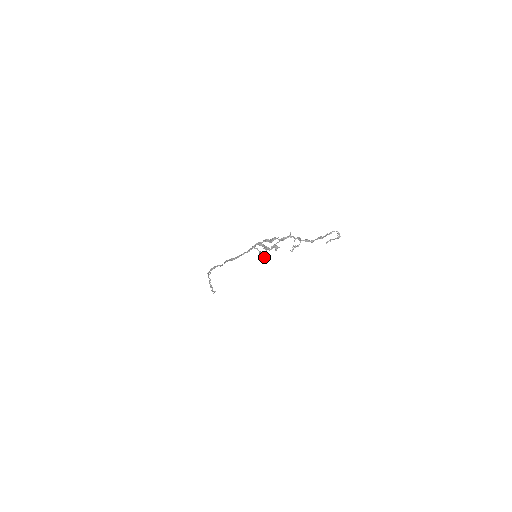
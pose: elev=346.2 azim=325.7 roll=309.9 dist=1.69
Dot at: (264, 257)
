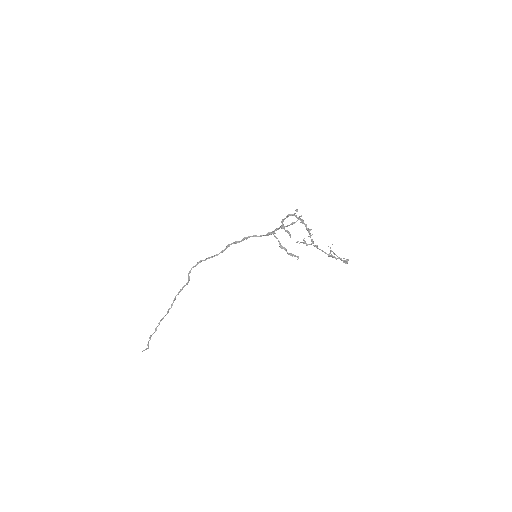
Dot at: (273, 232)
